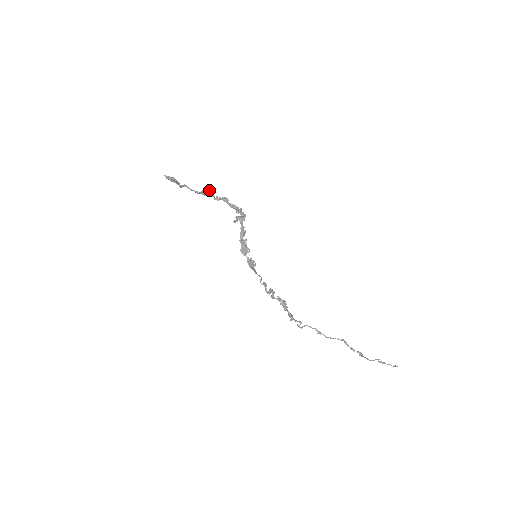
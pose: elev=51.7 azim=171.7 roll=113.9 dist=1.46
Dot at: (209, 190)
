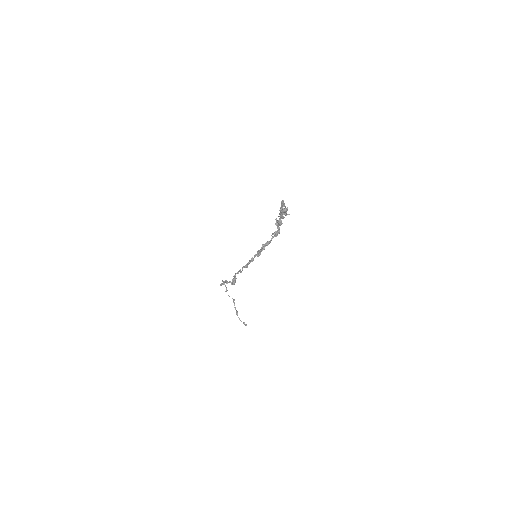
Dot at: occluded
